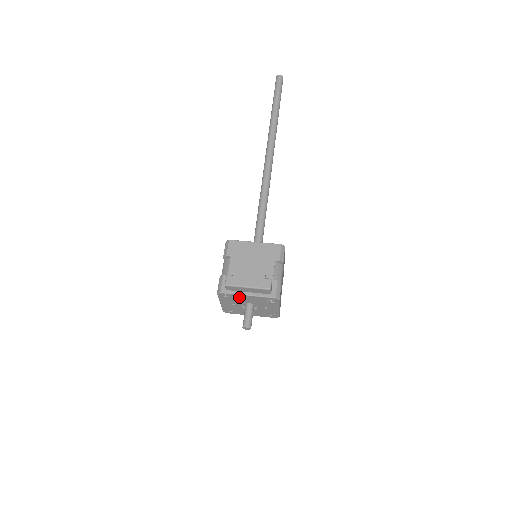
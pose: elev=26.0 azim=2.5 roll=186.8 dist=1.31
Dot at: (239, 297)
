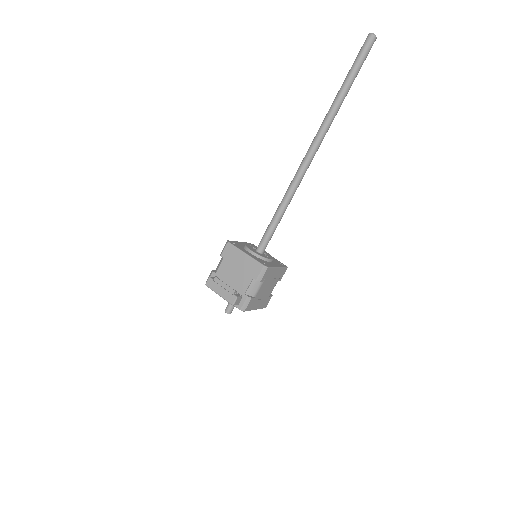
Dot at: occluded
